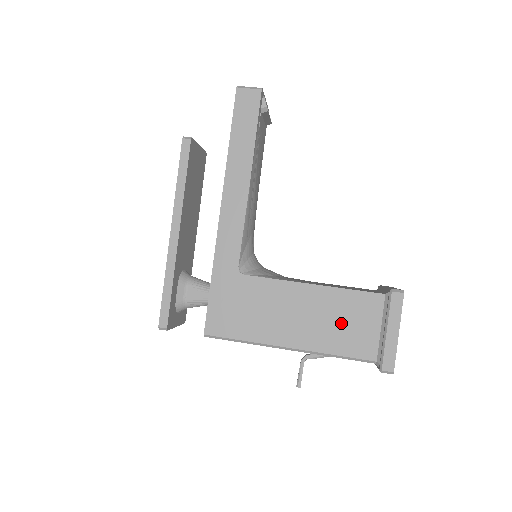
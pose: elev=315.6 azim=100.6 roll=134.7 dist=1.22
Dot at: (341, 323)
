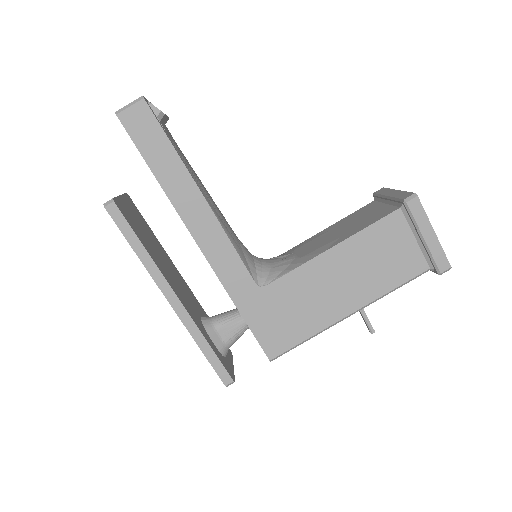
Dot at: (380, 261)
